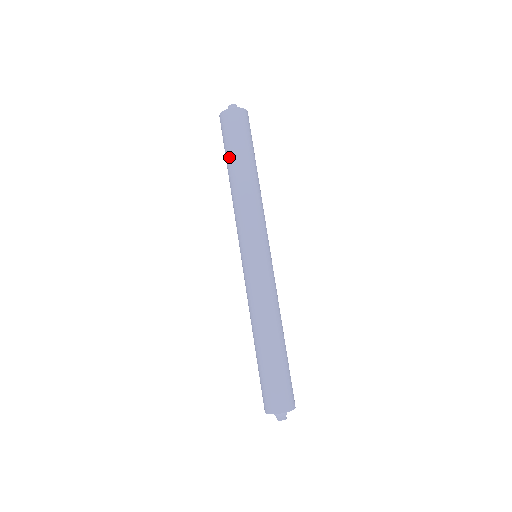
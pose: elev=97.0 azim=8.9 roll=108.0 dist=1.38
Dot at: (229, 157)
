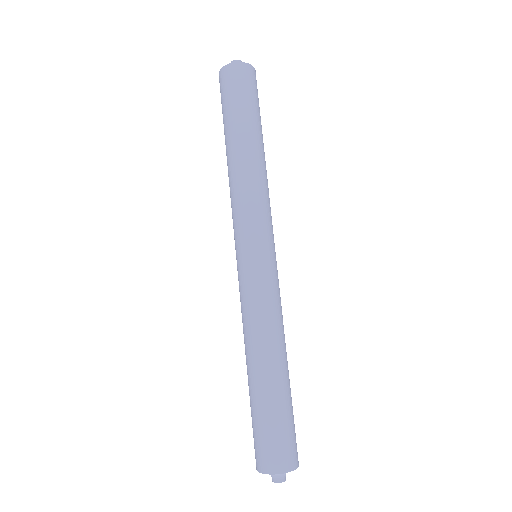
Dot at: (227, 126)
